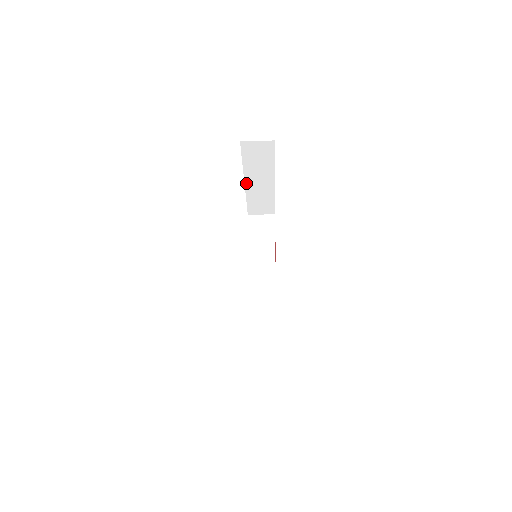
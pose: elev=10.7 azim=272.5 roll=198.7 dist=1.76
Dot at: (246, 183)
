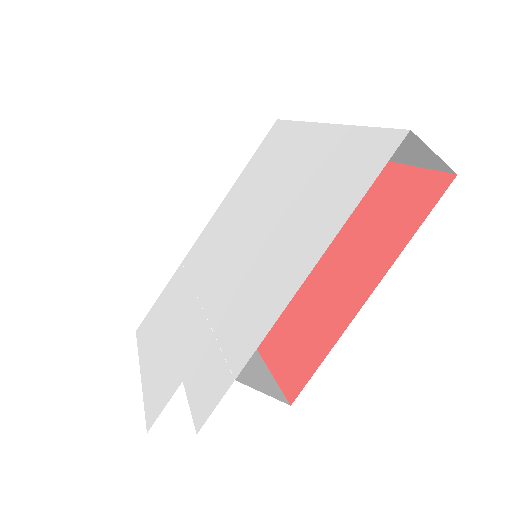
Dot at: occluded
